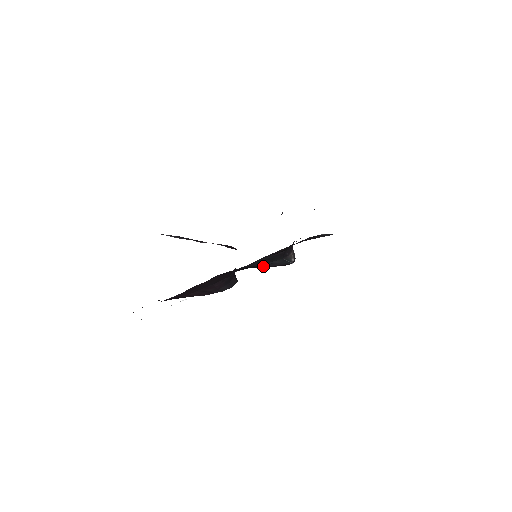
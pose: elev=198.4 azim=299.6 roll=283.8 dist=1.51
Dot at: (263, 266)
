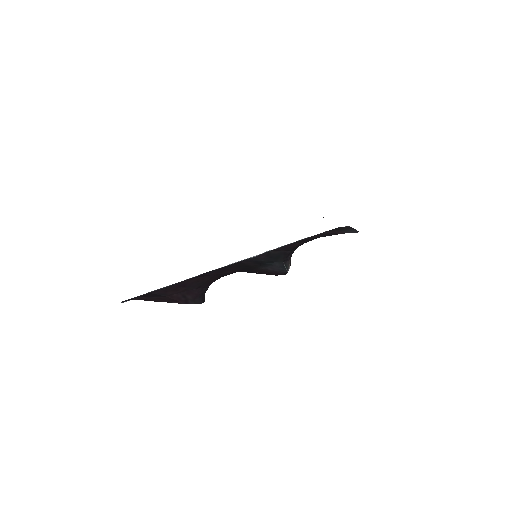
Dot at: (262, 267)
